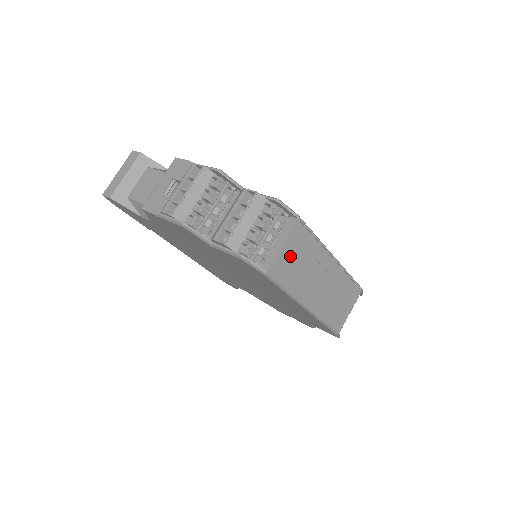
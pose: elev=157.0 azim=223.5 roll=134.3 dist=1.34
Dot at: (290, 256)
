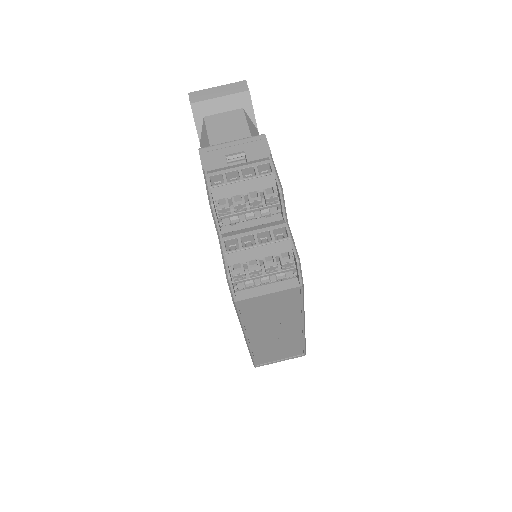
Dot at: (267, 303)
